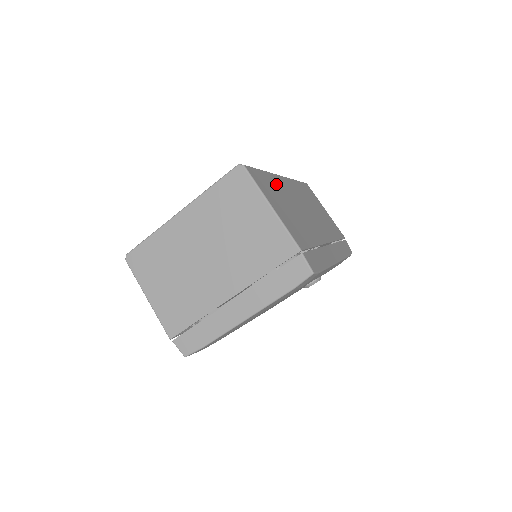
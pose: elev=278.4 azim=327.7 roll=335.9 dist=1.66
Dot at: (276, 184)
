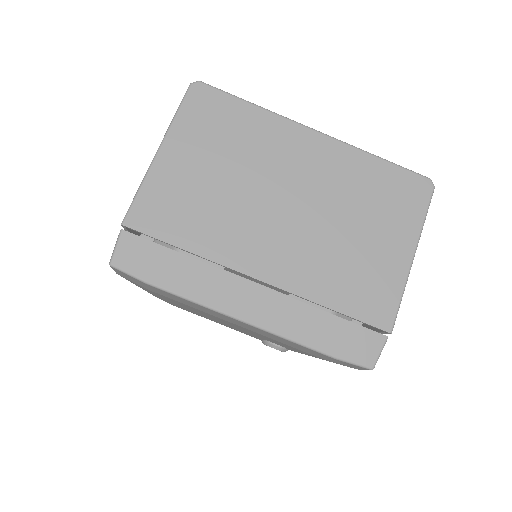
Dot at: occluded
